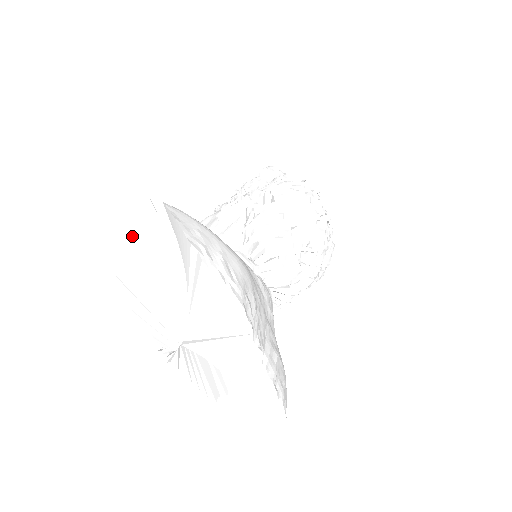
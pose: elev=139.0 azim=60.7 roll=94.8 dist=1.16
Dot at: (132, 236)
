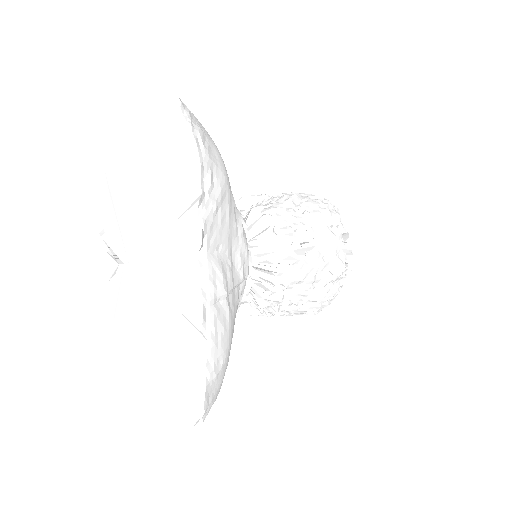
Dot at: (140, 151)
